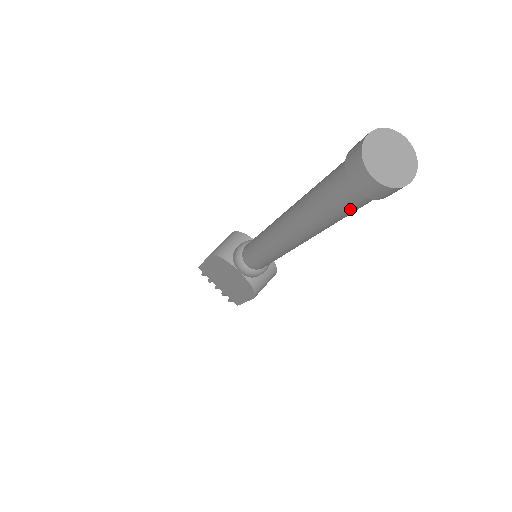
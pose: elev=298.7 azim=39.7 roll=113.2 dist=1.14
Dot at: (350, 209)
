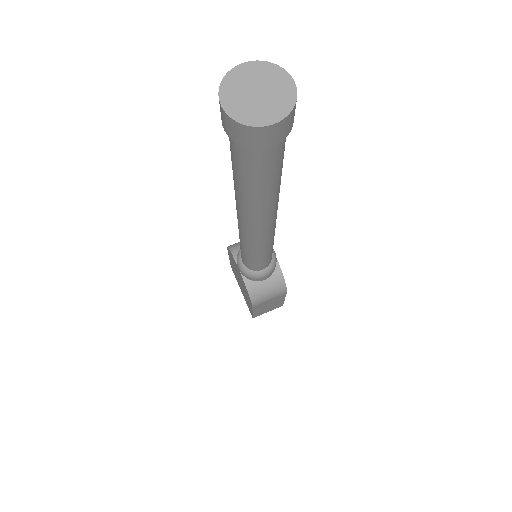
Dot at: (246, 168)
